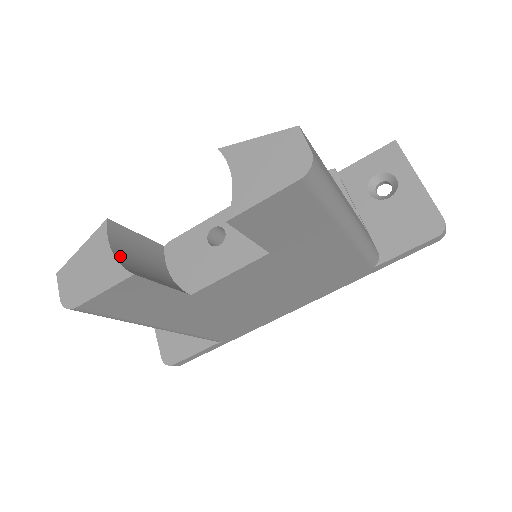
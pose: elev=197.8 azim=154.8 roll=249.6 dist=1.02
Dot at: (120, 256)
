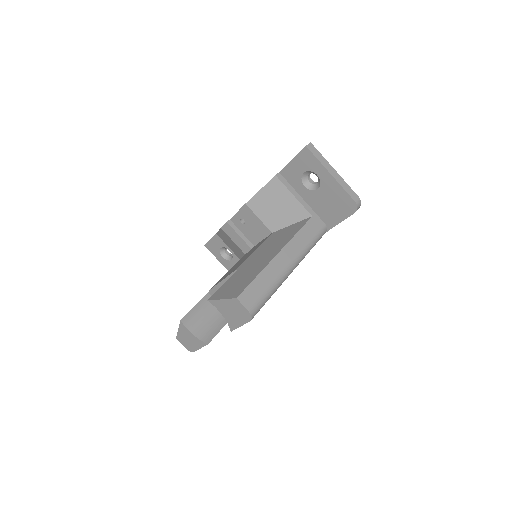
Dot at: (196, 332)
